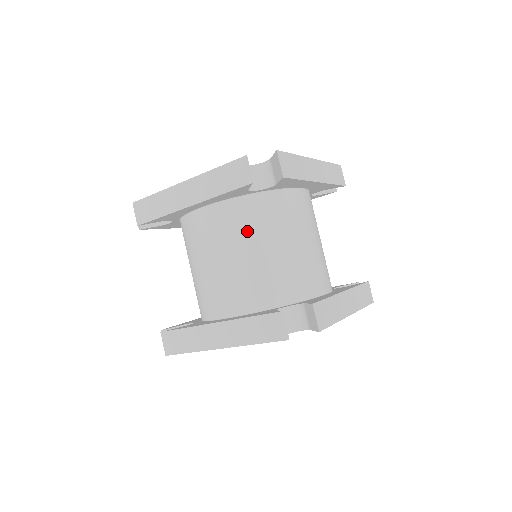
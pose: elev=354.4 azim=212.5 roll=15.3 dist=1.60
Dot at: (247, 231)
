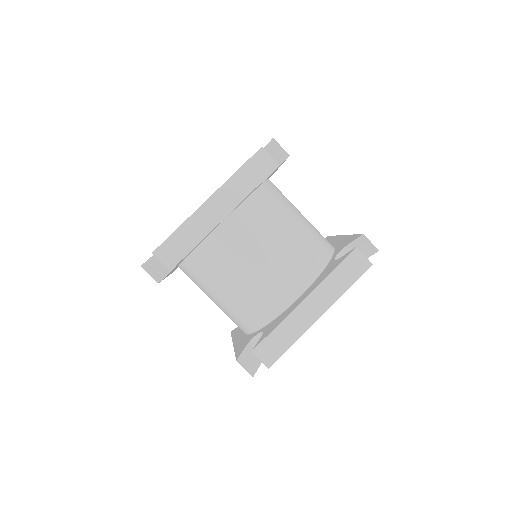
Dot at: (273, 218)
